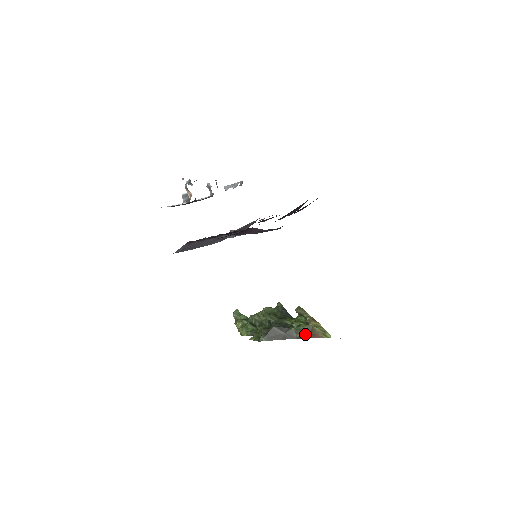
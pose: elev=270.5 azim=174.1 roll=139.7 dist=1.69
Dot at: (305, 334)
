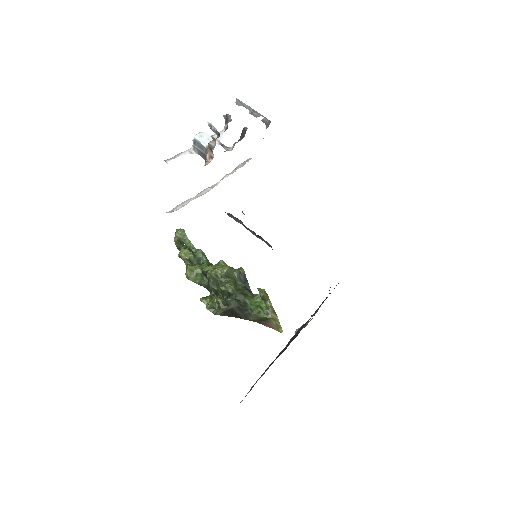
Dot at: (260, 321)
